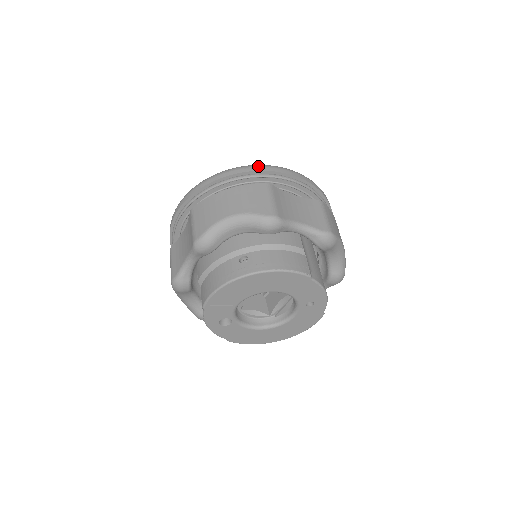
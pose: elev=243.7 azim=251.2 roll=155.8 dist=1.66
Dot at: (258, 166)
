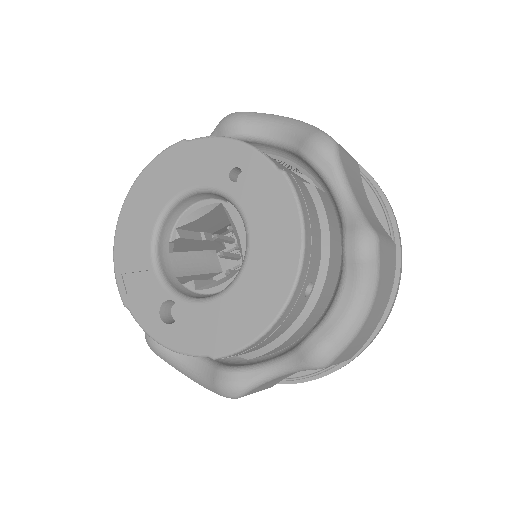
Dot at: occluded
